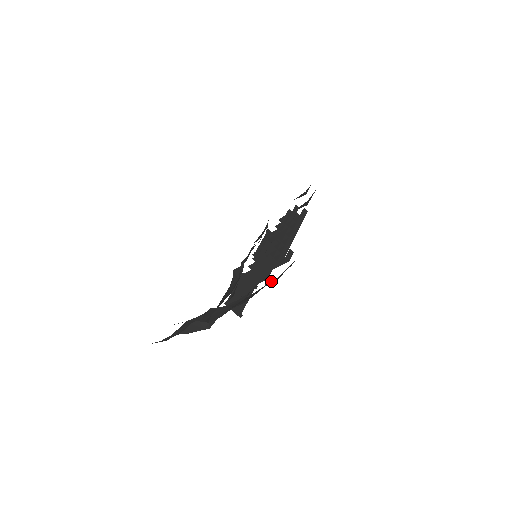
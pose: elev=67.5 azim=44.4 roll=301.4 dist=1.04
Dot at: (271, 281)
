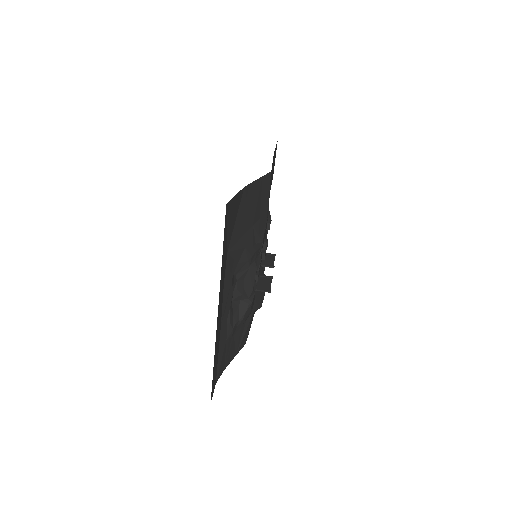
Dot at: (256, 237)
